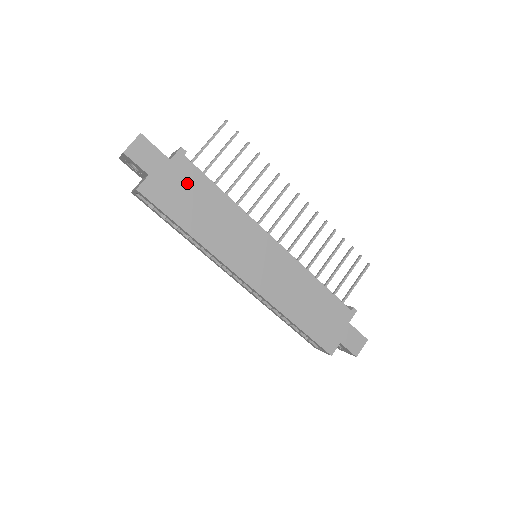
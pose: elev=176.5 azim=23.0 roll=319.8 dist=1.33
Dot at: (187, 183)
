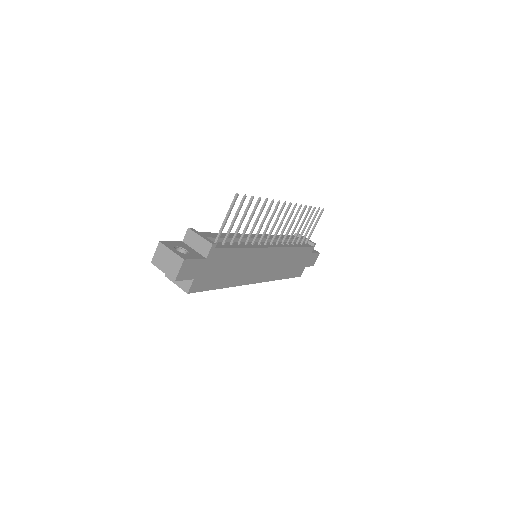
Dot at: (219, 262)
